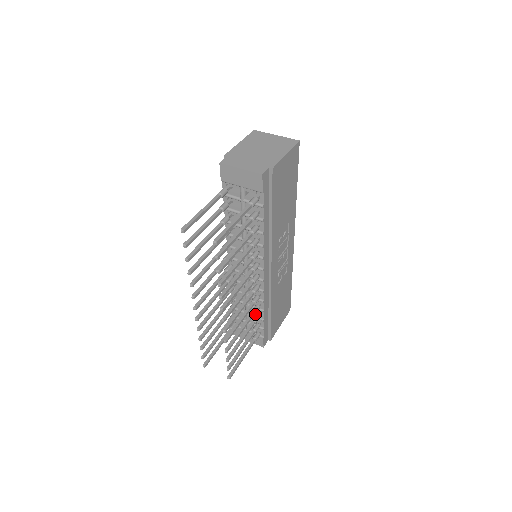
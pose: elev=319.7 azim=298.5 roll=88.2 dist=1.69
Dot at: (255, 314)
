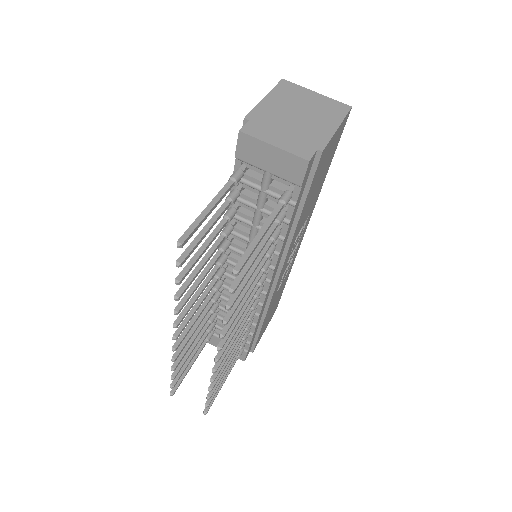
Dot at: occluded
